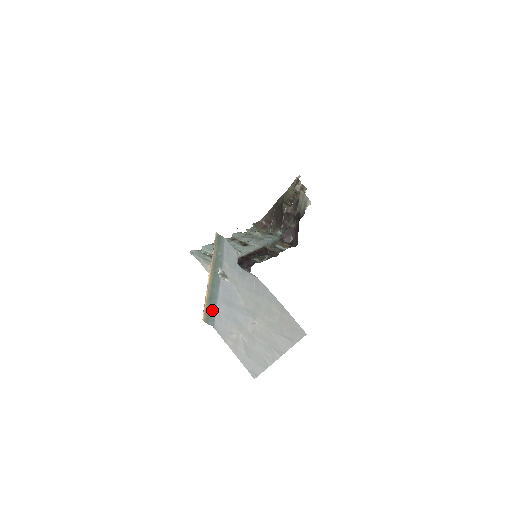
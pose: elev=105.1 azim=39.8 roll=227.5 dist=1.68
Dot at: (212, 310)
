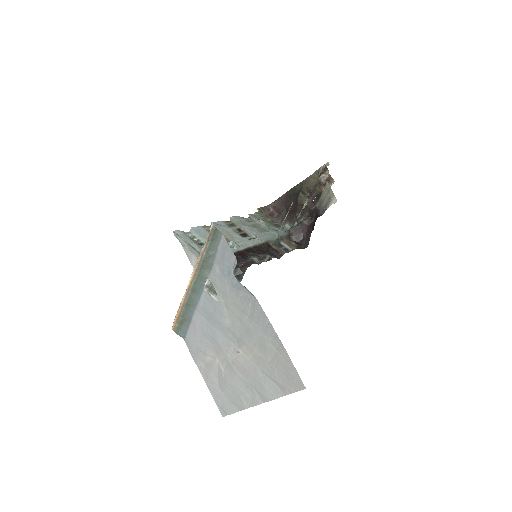
Dot at: (186, 319)
